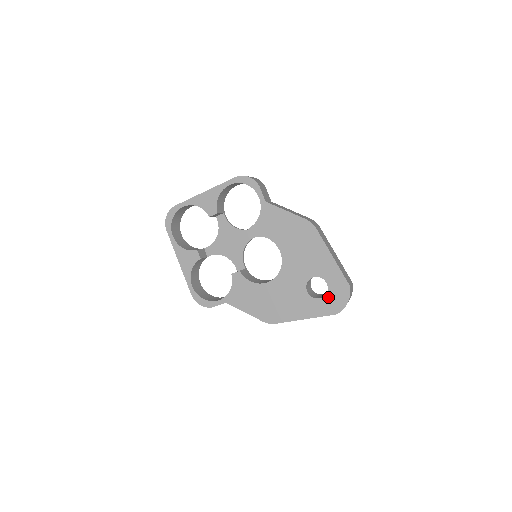
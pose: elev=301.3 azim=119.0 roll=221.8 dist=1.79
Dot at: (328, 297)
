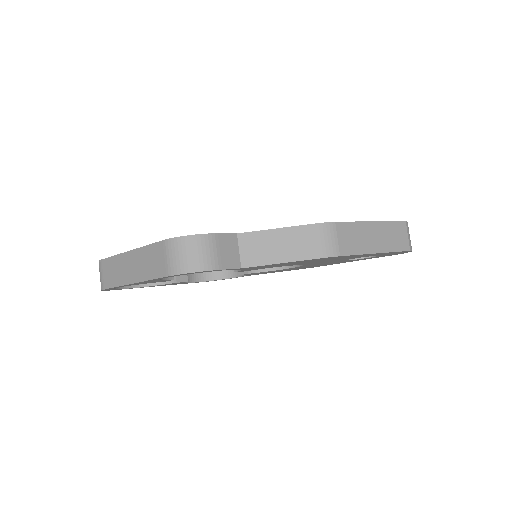
Dot at: occluded
